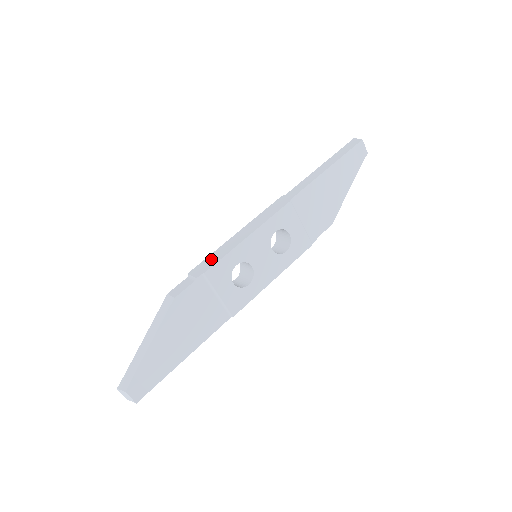
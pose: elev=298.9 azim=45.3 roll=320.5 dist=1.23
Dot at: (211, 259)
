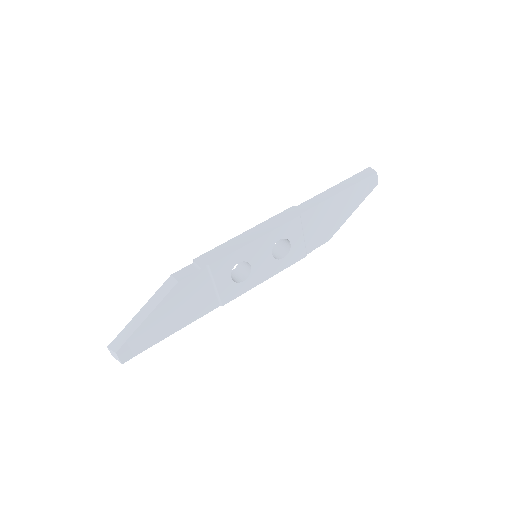
Dot at: (217, 252)
